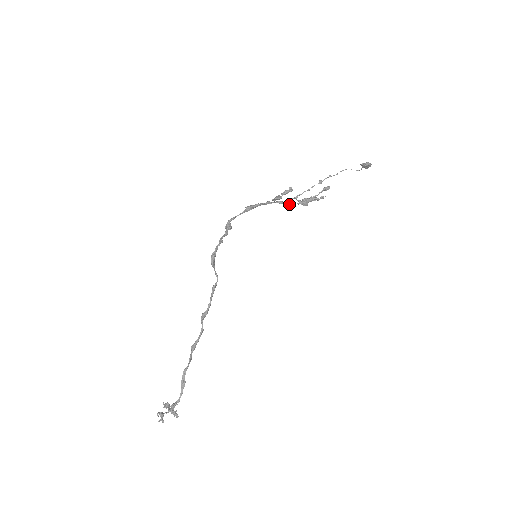
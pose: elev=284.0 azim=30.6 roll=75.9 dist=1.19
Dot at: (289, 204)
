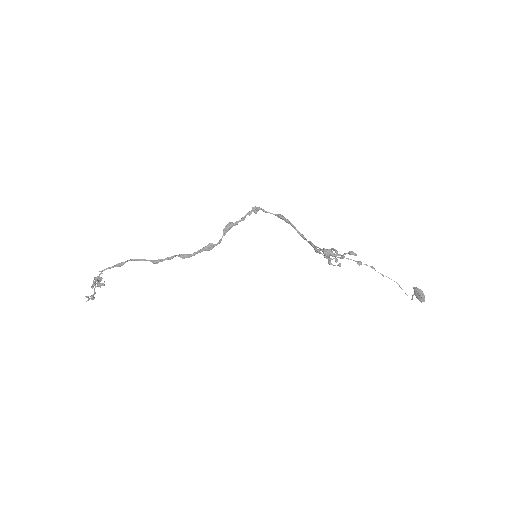
Dot at: (315, 246)
